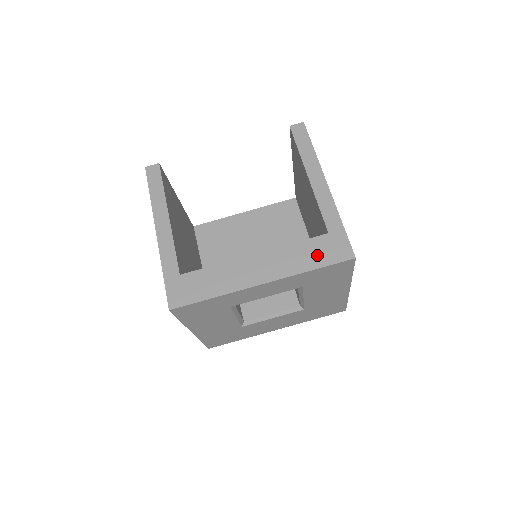
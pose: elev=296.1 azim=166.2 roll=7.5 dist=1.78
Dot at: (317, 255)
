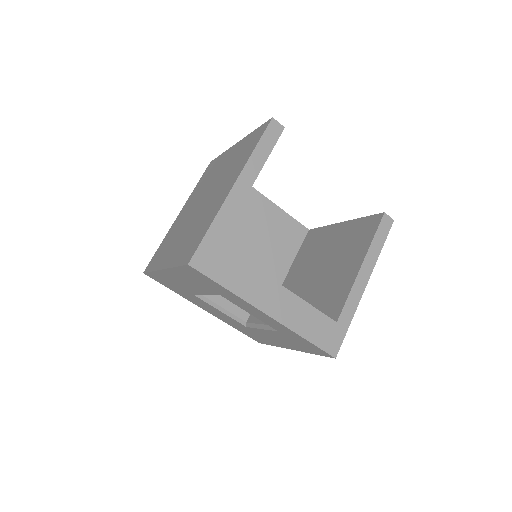
Dot at: (317, 331)
